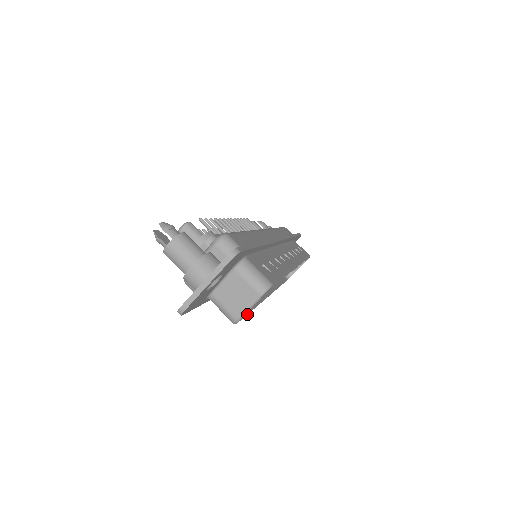
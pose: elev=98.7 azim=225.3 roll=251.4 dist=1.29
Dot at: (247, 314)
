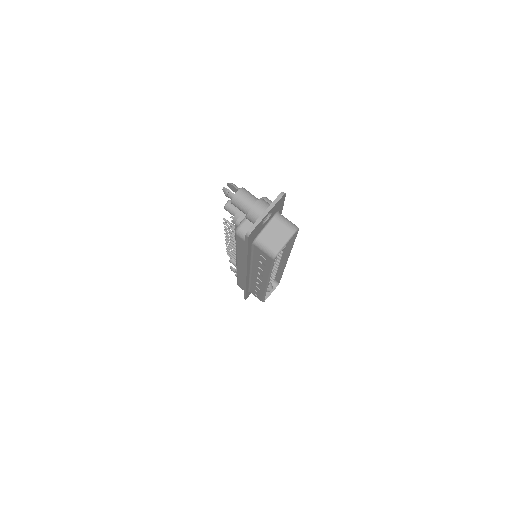
Dot at: occluded
